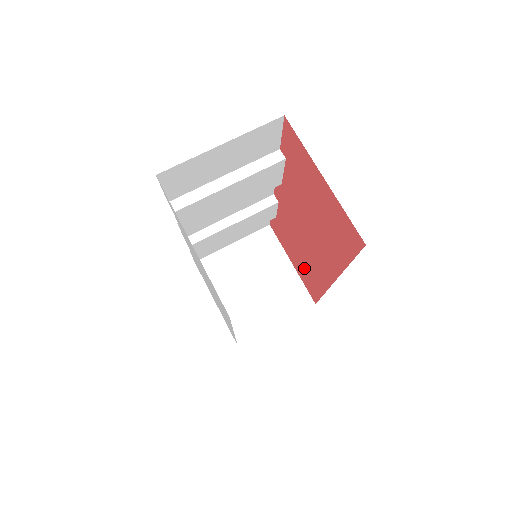
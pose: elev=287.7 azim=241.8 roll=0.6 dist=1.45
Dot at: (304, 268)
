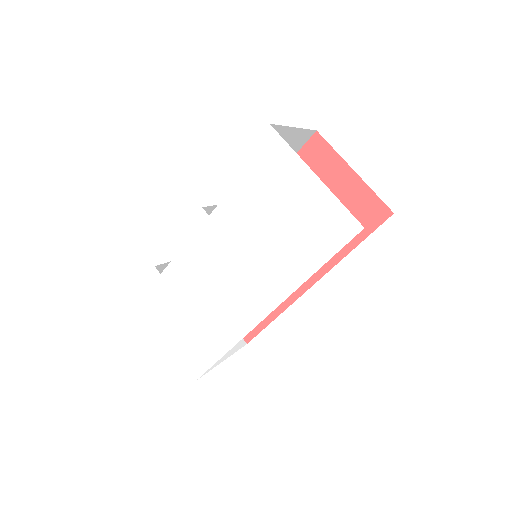
Dot at: occluded
